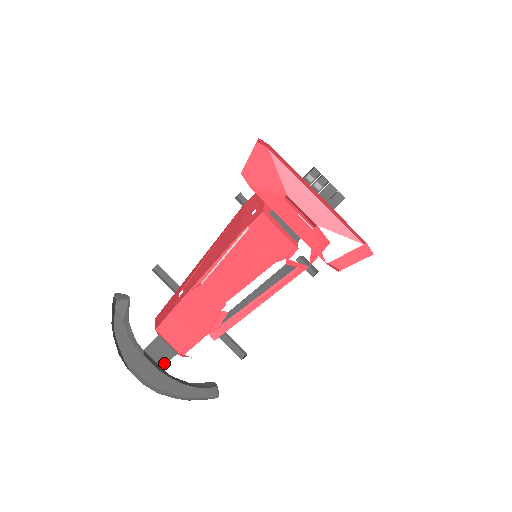
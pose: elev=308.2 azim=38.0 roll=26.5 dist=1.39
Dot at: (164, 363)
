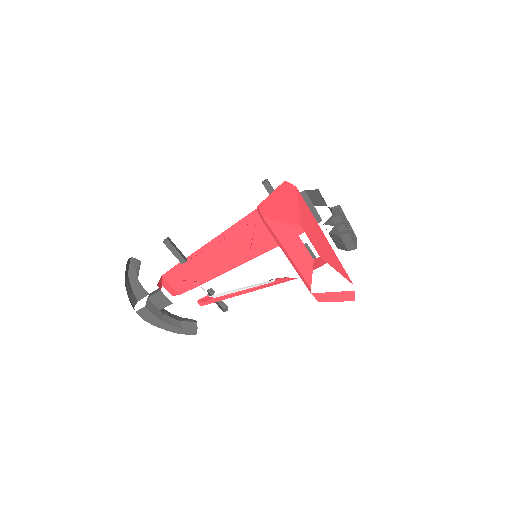
Dot at: (161, 307)
